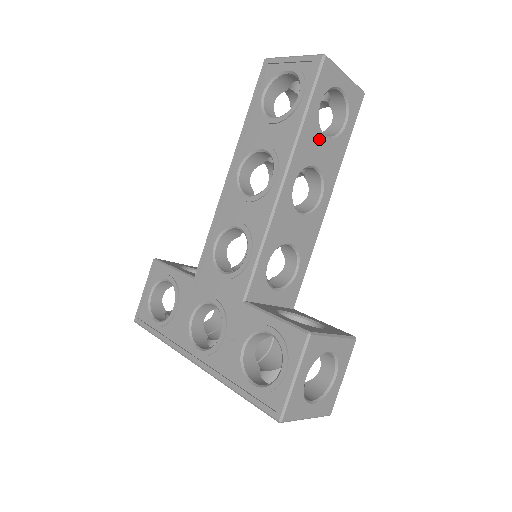
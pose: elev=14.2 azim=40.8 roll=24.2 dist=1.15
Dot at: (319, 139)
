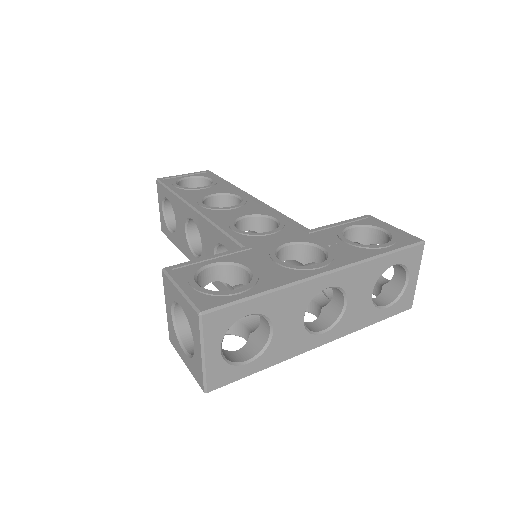
Dot at: occluded
